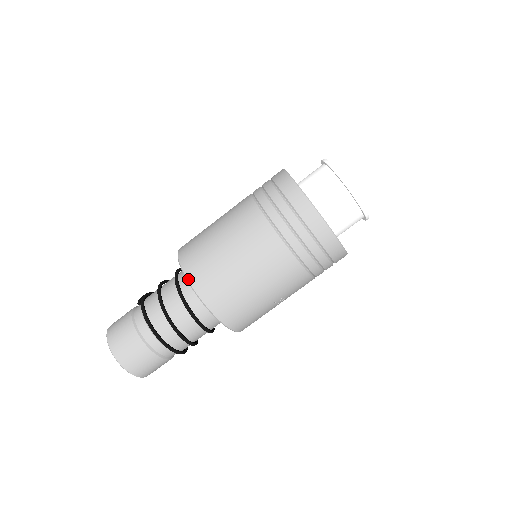
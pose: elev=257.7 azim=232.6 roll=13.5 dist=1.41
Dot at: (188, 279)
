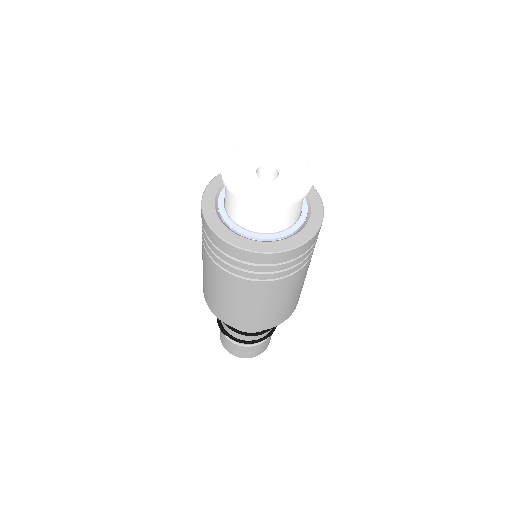
Dot at: occluded
